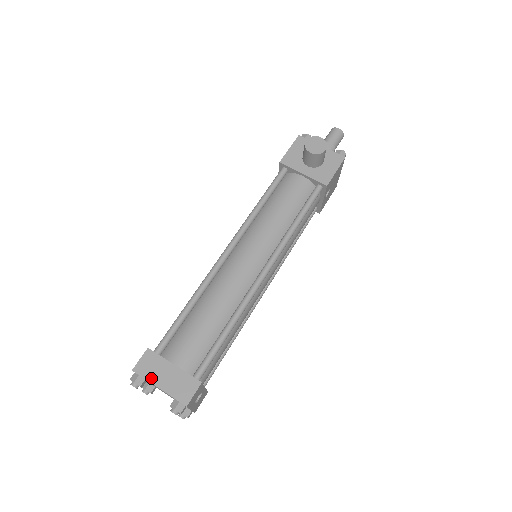
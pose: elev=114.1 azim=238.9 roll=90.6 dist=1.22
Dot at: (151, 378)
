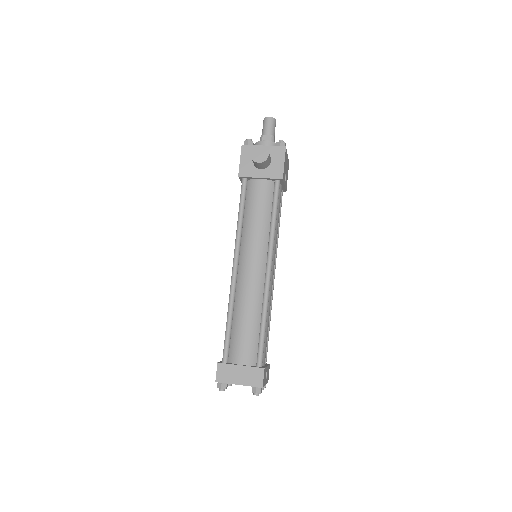
Dot at: (230, 381)
